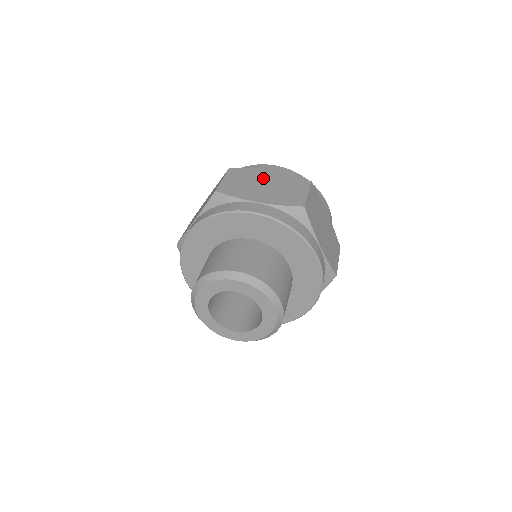
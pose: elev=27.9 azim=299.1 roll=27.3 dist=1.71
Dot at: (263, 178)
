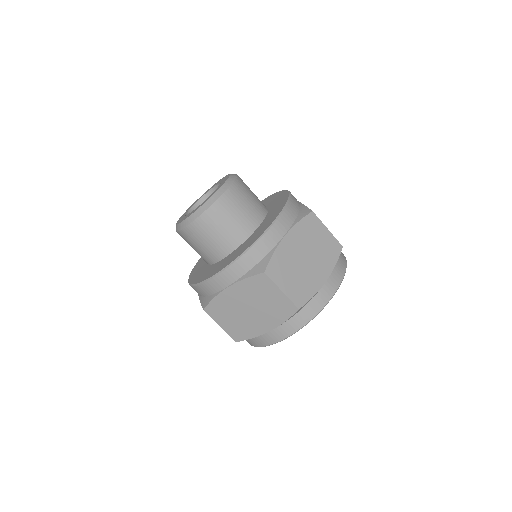
Dot at: occluded
